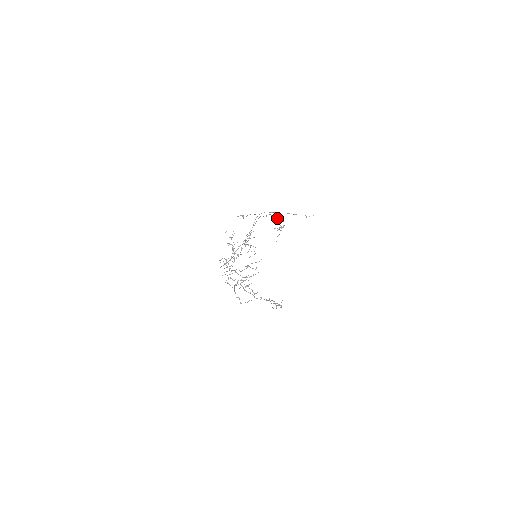
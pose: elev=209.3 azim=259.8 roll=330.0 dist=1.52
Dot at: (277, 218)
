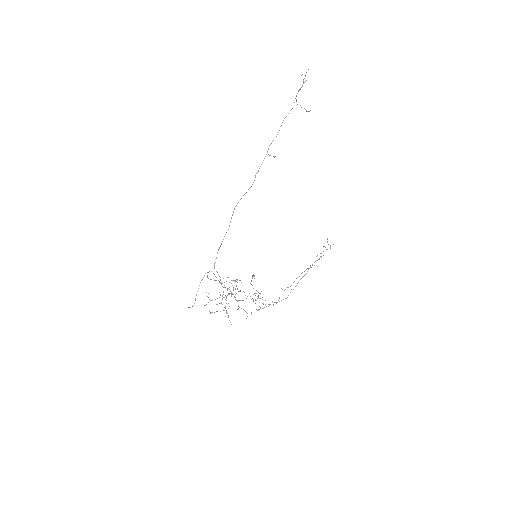
Dot at: (255, 175)
